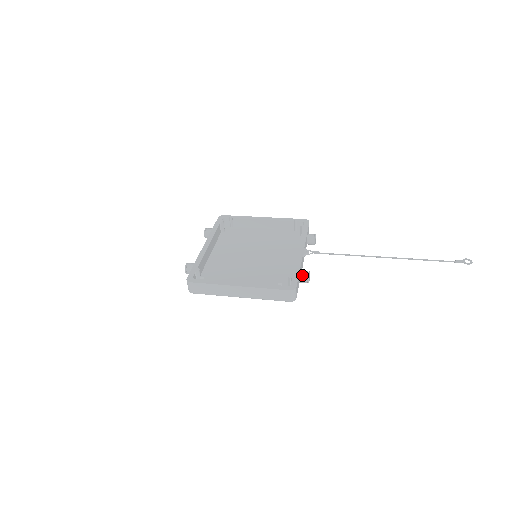
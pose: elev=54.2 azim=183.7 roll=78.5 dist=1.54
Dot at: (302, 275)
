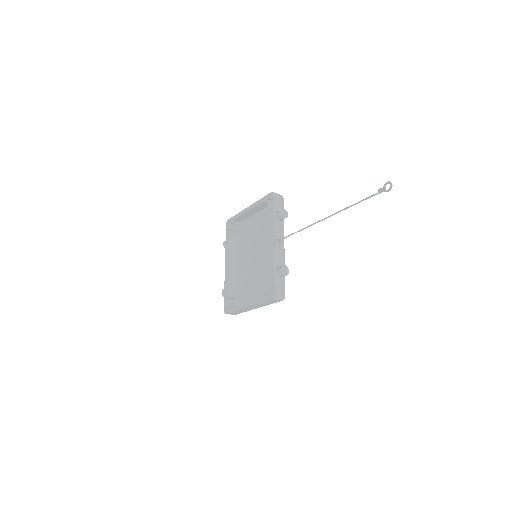
Dot at: (277, 274)
